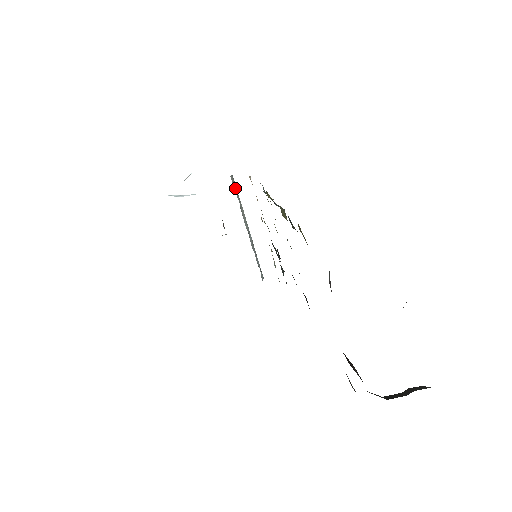
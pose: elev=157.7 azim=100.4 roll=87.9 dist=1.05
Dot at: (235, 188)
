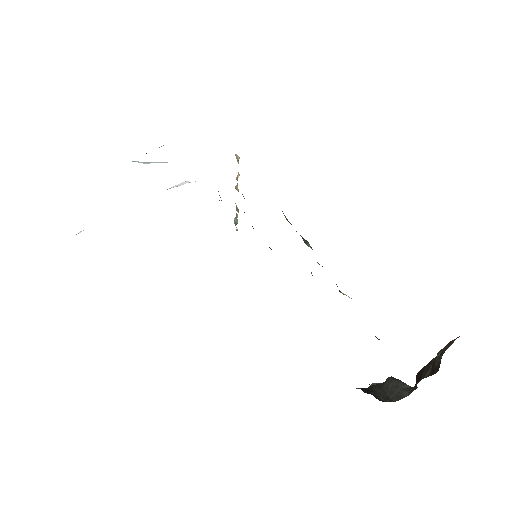
Dot at: occluded
